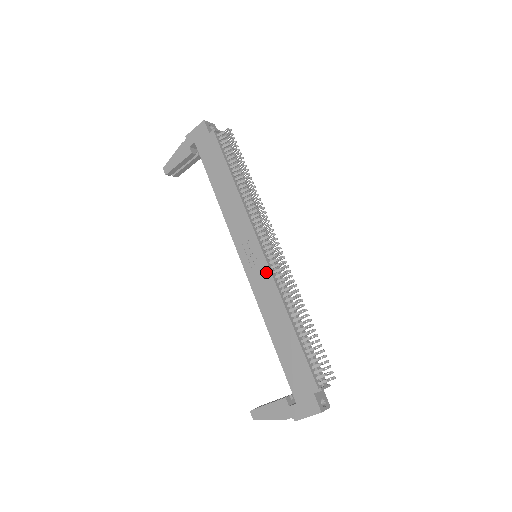
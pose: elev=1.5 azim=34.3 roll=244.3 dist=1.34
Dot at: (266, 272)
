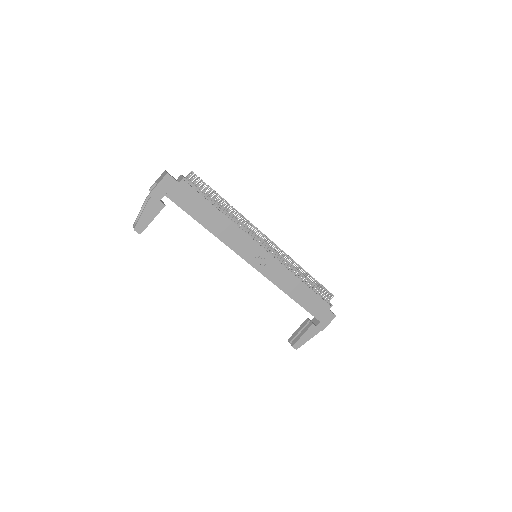
Dot at: (275, 263)
